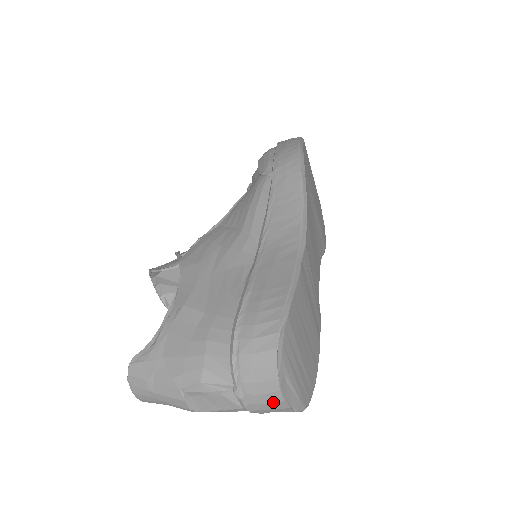
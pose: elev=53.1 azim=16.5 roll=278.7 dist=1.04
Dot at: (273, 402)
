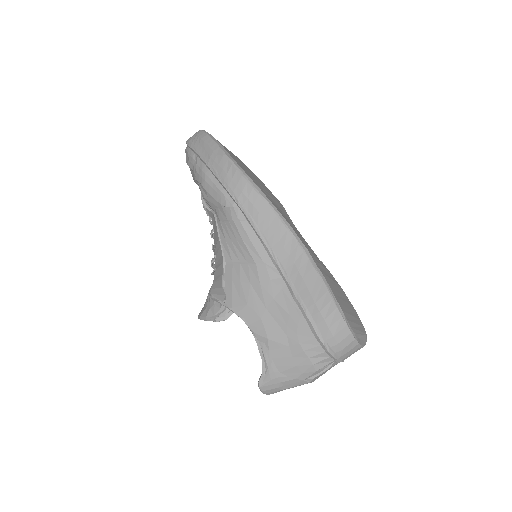
Dot at: occluded
